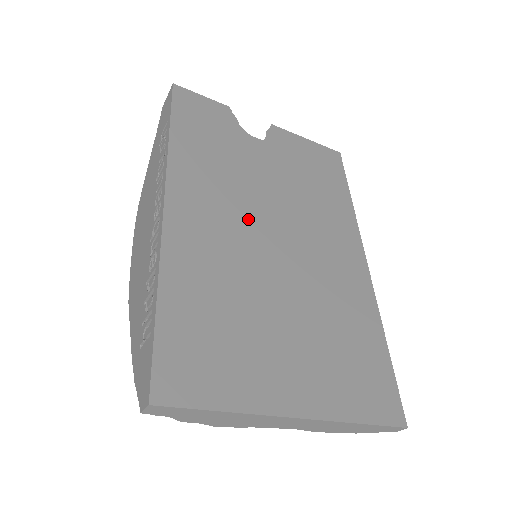
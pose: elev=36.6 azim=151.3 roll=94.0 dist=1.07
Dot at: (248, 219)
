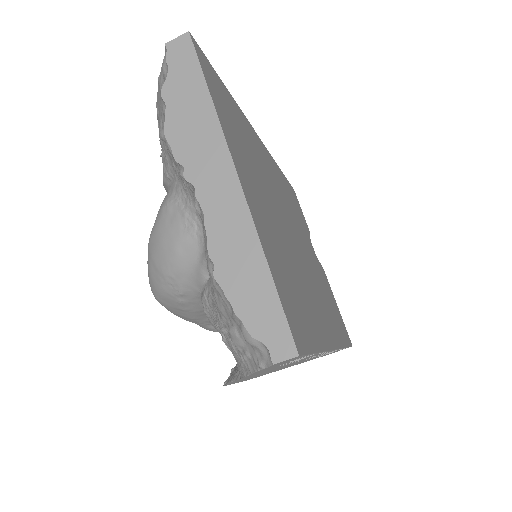
Dot at: (288, 211)
